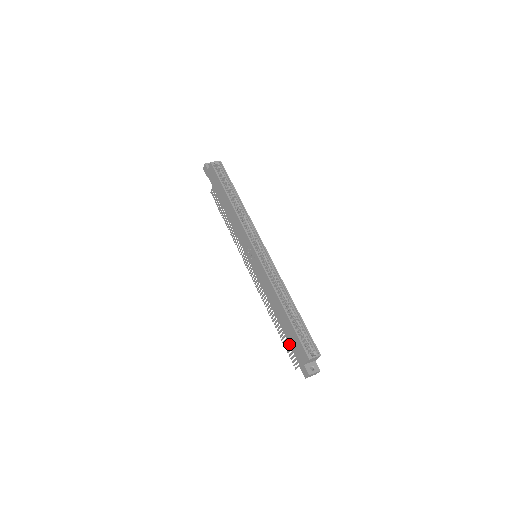
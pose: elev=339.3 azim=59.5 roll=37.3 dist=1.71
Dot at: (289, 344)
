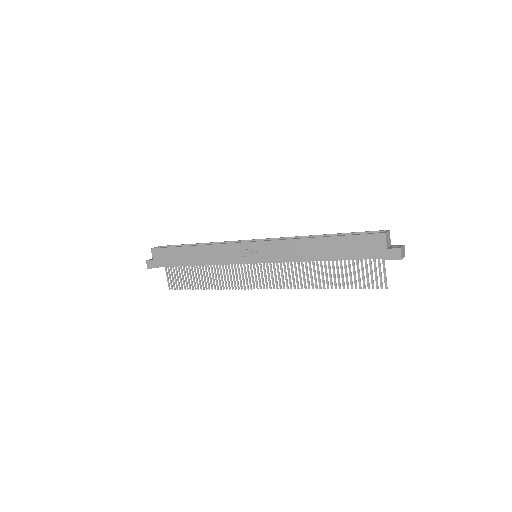
Dot at: occluded
